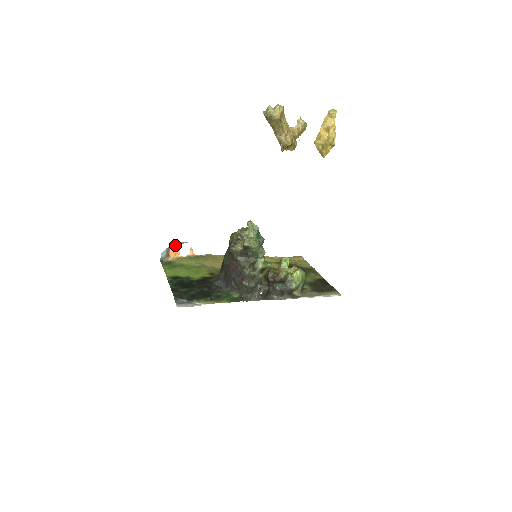
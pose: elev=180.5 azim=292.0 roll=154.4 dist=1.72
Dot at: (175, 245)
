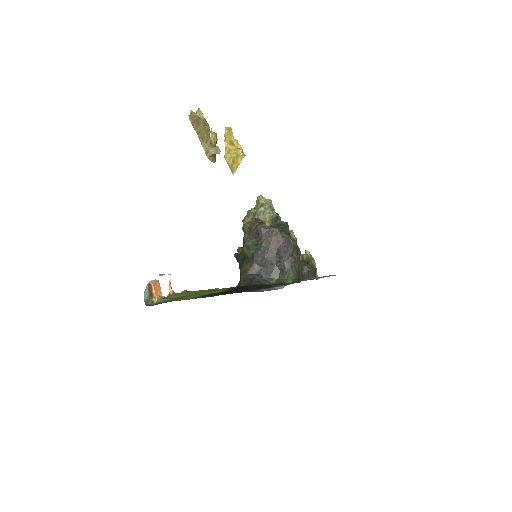
Dot at: occluded
